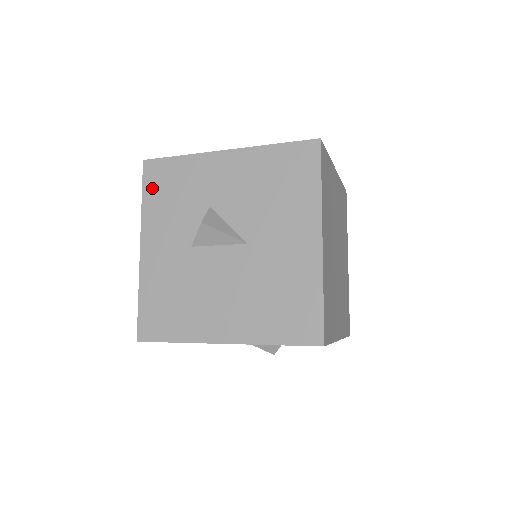
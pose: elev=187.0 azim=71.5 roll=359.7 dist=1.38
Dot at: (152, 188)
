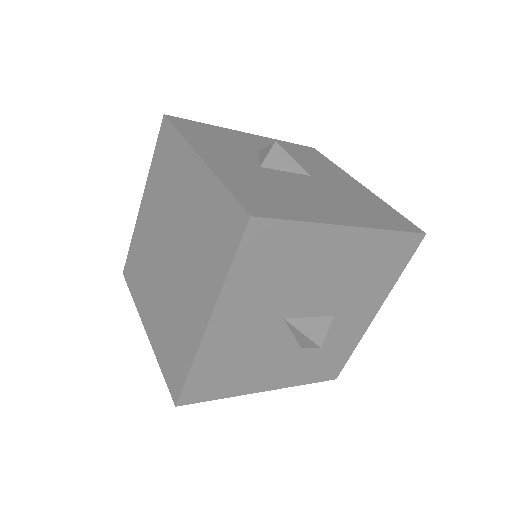
Dot at: (187, 129)
